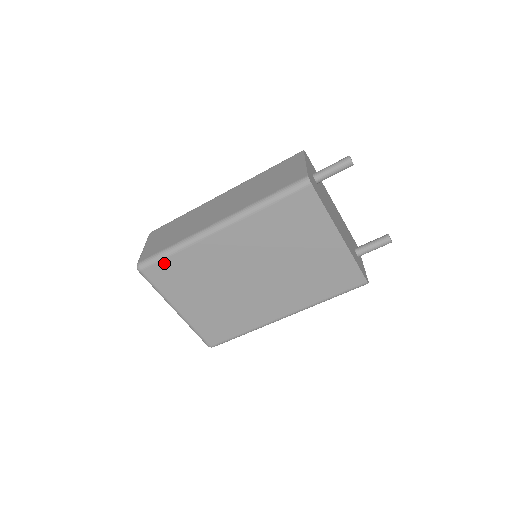
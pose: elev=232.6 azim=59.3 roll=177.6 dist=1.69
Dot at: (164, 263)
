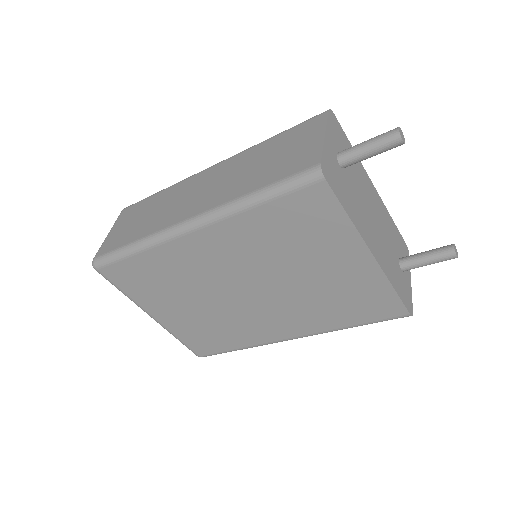
Dot at: (124, 264)
